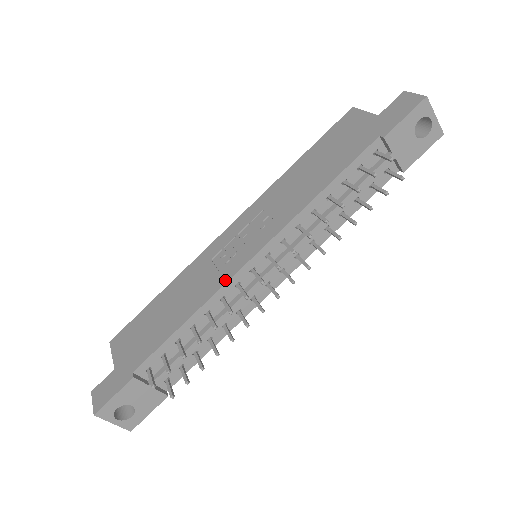
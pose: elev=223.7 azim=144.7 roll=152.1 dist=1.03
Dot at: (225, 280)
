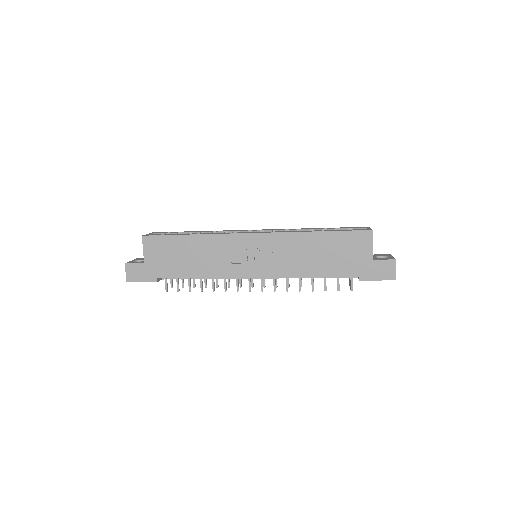
Dot at: (232, 275)
